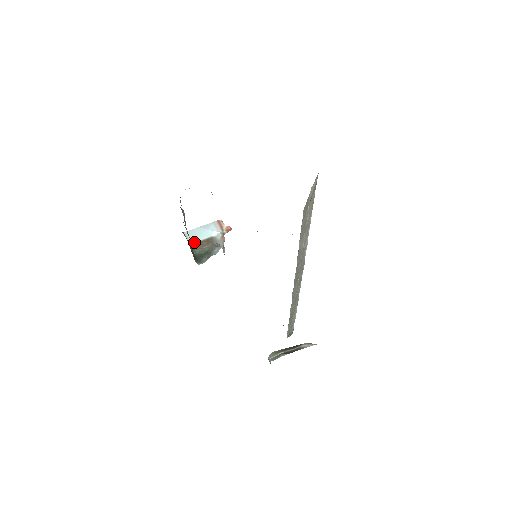
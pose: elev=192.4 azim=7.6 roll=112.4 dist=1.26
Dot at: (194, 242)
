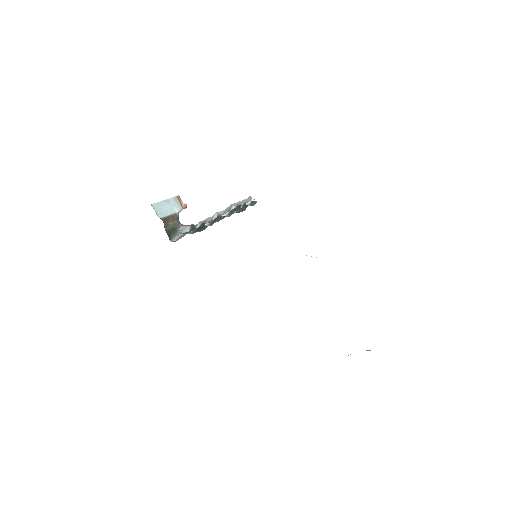
Dot at: (162, 217)
